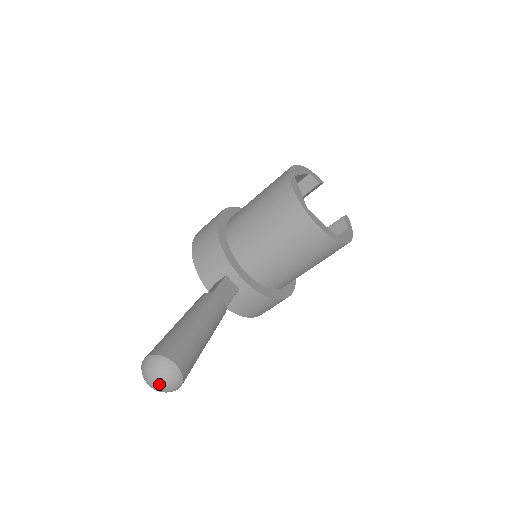
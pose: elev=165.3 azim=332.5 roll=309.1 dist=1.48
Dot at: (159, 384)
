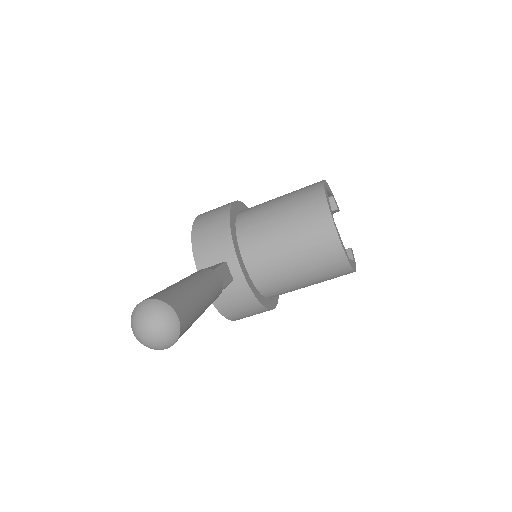
Dot at: (152, 333)
